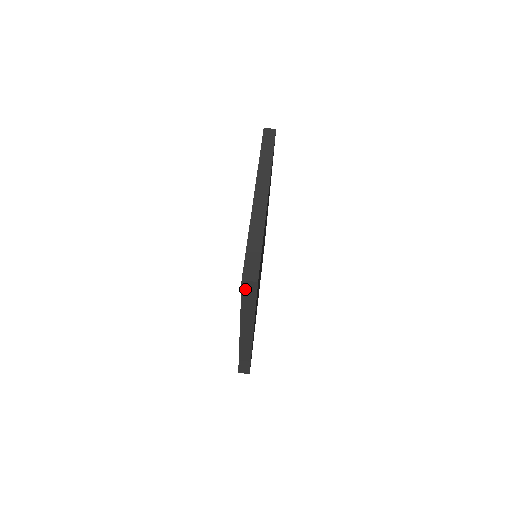
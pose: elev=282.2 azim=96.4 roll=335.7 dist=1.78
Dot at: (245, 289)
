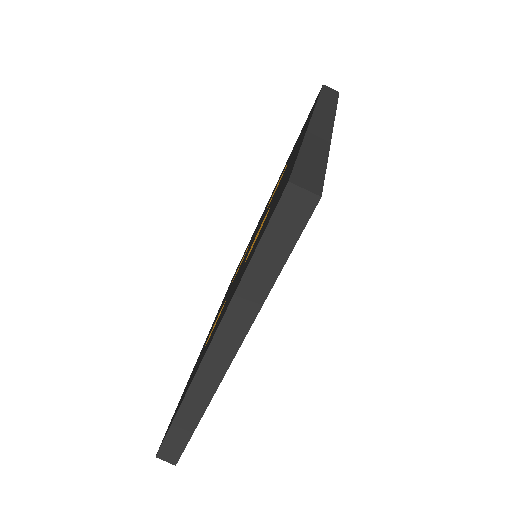
Dot at: (282, 214)
